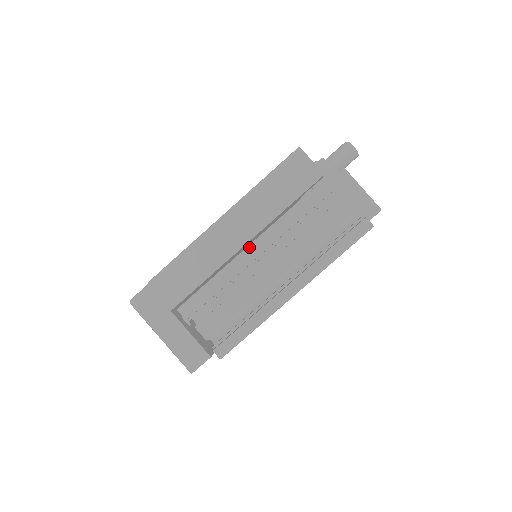
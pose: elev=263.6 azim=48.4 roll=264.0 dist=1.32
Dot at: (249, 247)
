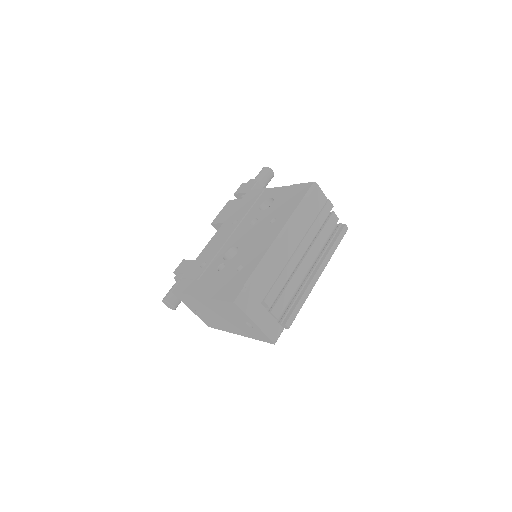
Dot at: (298, 250)
